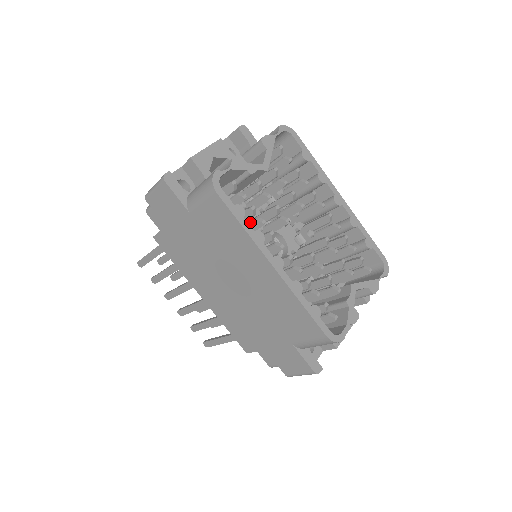
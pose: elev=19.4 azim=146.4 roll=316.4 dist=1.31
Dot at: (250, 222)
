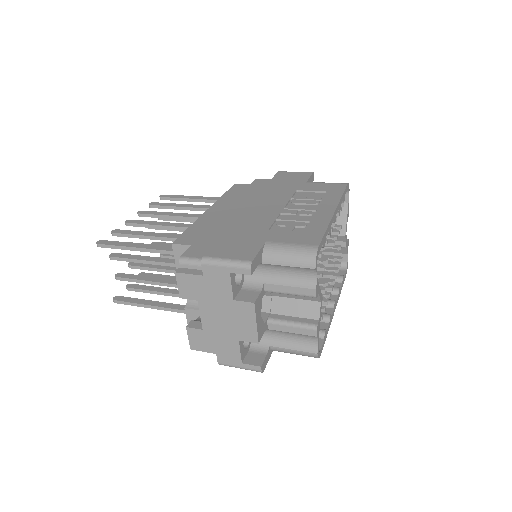
Dot at: occluded
